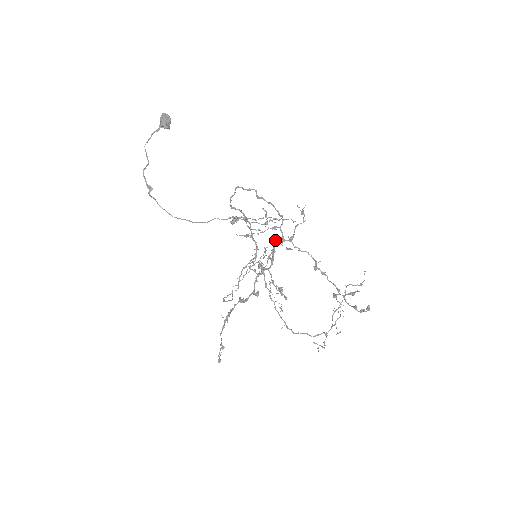
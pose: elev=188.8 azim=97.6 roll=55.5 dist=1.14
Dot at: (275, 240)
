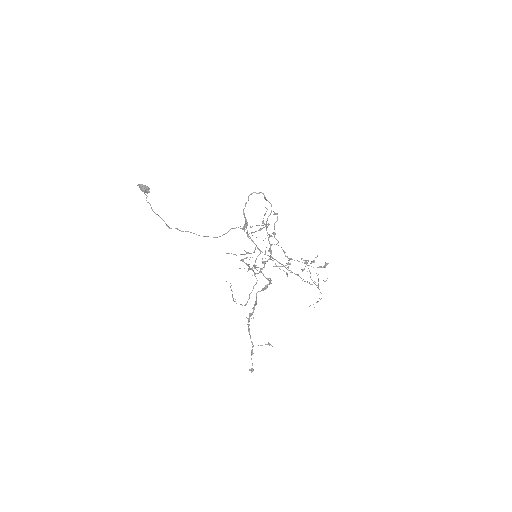
Dot at: (243, 260)
